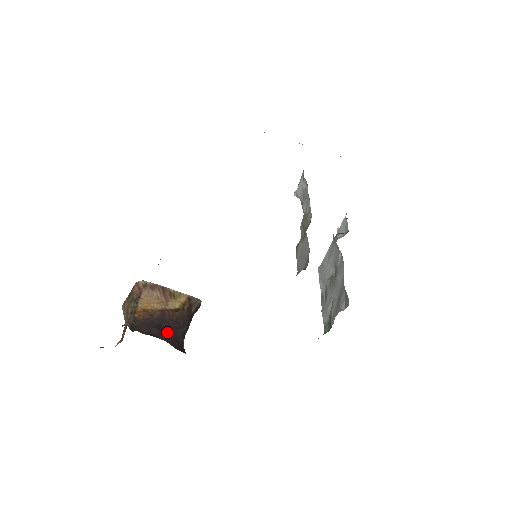
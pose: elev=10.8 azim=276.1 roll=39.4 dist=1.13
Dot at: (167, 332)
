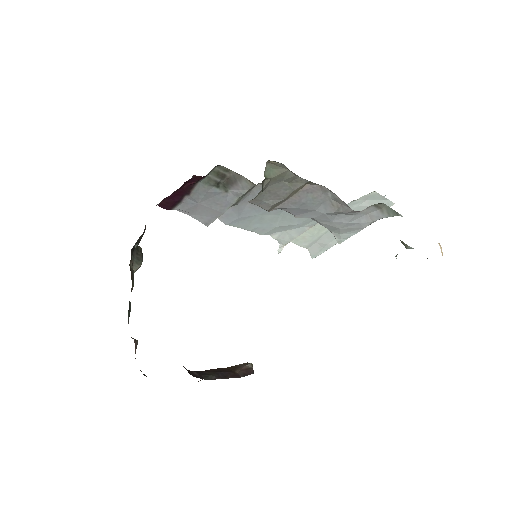
Dot at: occluded
